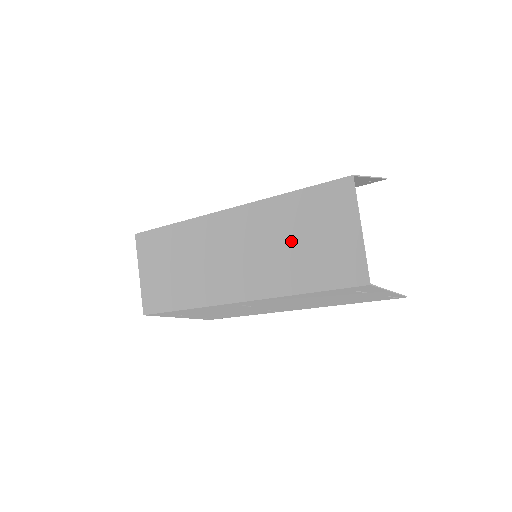
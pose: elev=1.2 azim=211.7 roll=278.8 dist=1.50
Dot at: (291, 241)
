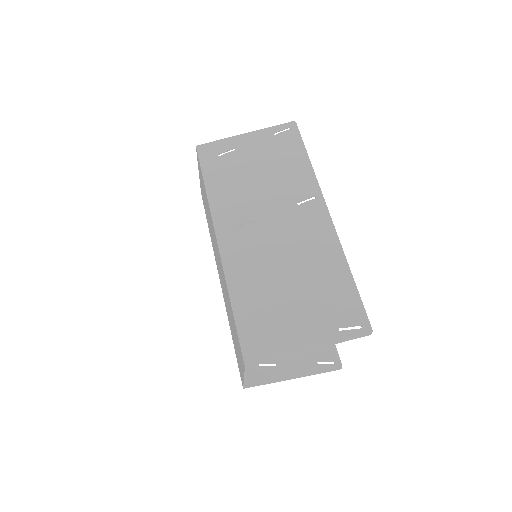
Dot at: (230, 316)
